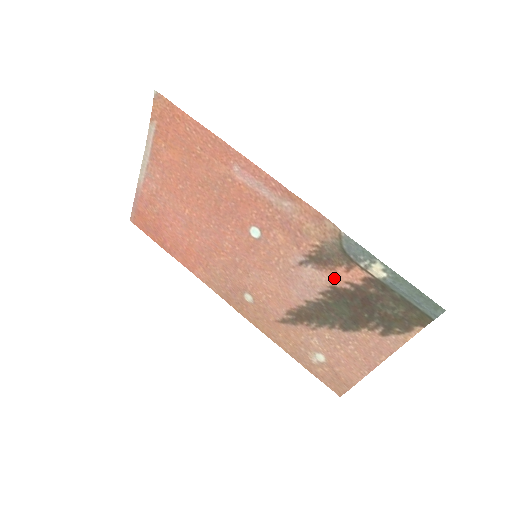
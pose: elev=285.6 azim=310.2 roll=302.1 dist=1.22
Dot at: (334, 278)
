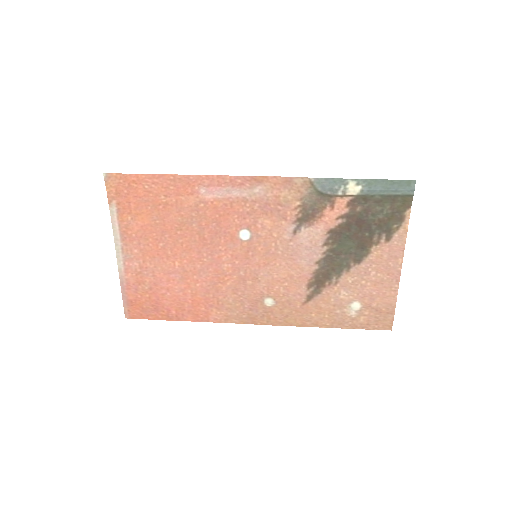
Dot at: (326, 223)
